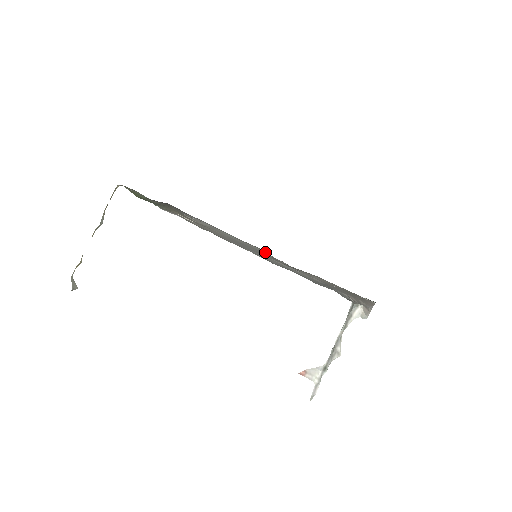
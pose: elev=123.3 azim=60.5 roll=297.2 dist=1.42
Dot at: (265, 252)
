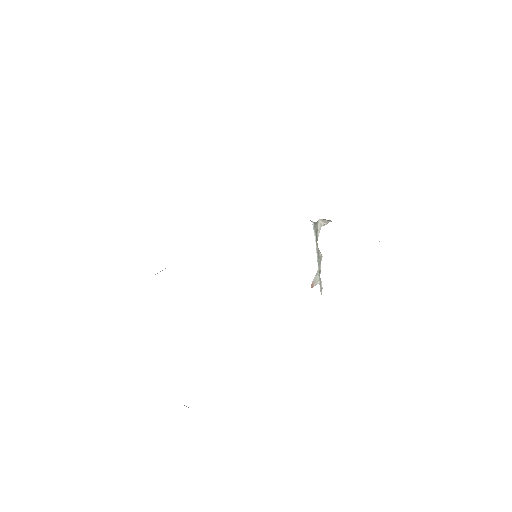
Dot at: occluded
